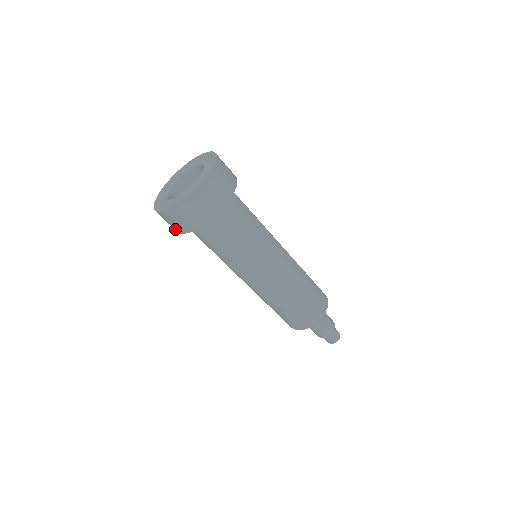
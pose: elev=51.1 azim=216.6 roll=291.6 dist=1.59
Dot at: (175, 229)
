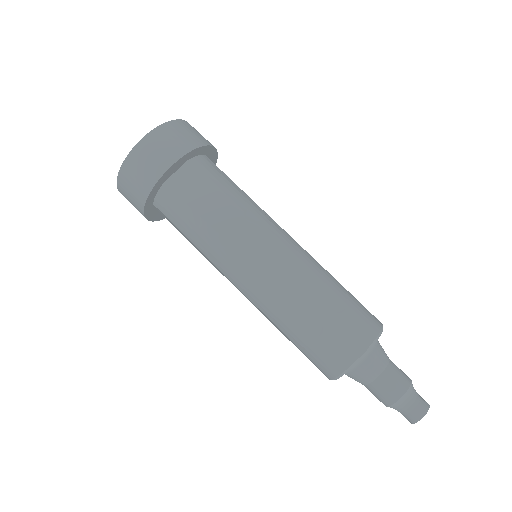
Dot at: (138, 208)
